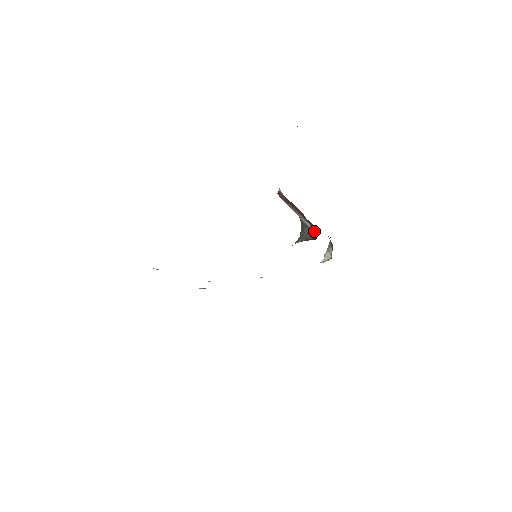
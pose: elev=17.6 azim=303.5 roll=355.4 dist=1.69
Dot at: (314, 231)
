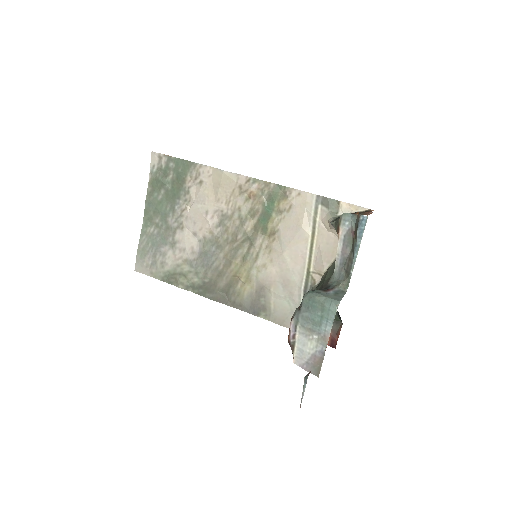
Dot at: occluded
